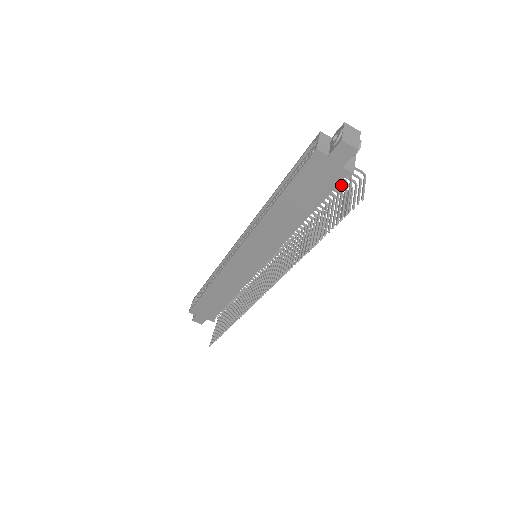
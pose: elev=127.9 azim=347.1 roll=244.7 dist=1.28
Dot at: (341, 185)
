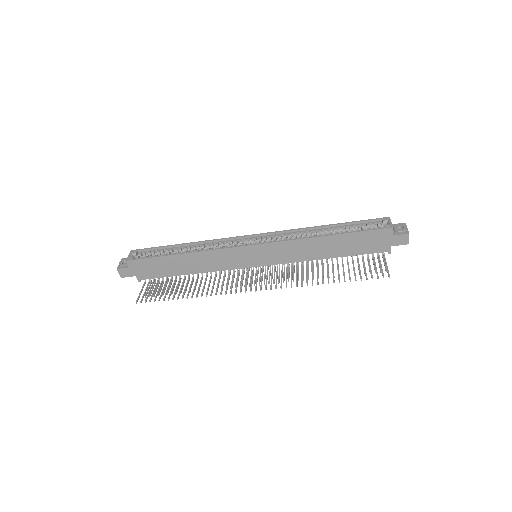
Dot at: occluded
